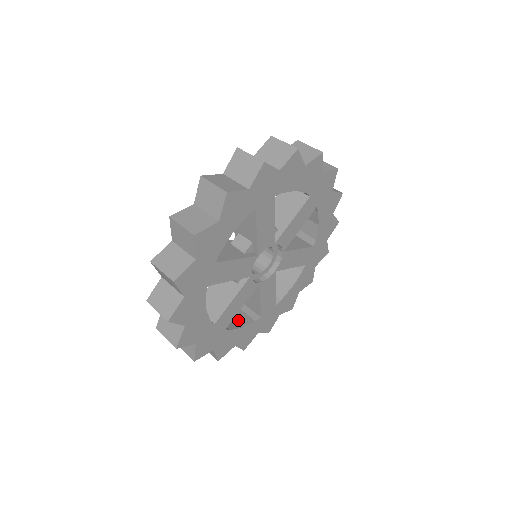
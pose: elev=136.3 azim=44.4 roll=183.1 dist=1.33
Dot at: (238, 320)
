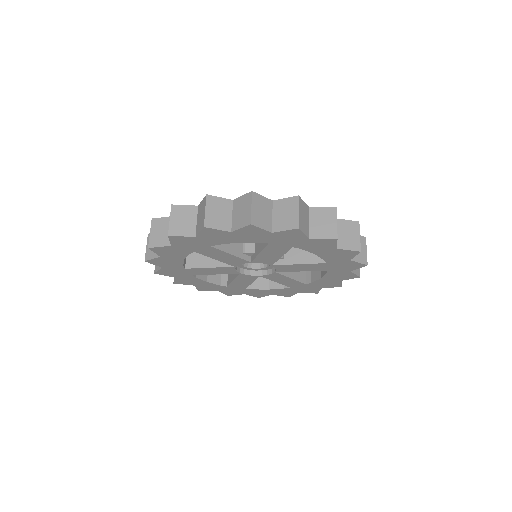
Dot at: occluded
